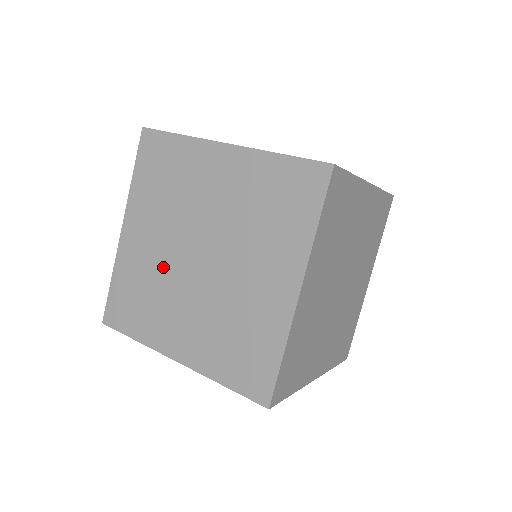
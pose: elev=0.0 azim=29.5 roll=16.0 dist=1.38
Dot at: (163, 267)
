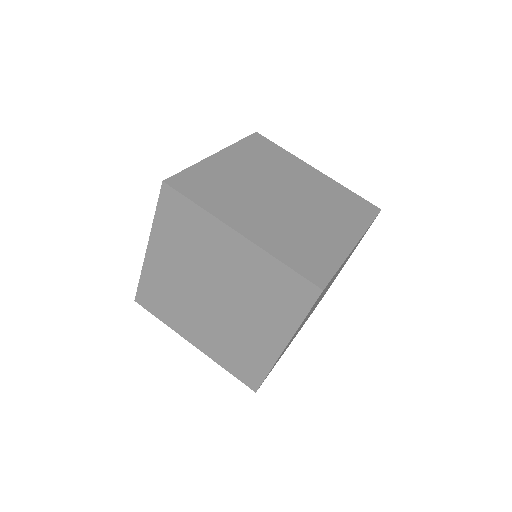
Dot at: (248, 186)
